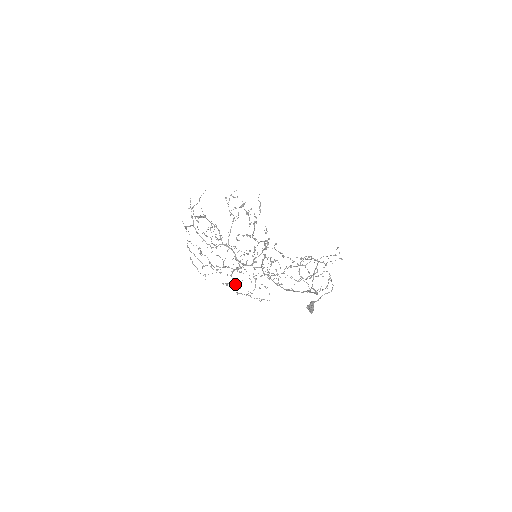
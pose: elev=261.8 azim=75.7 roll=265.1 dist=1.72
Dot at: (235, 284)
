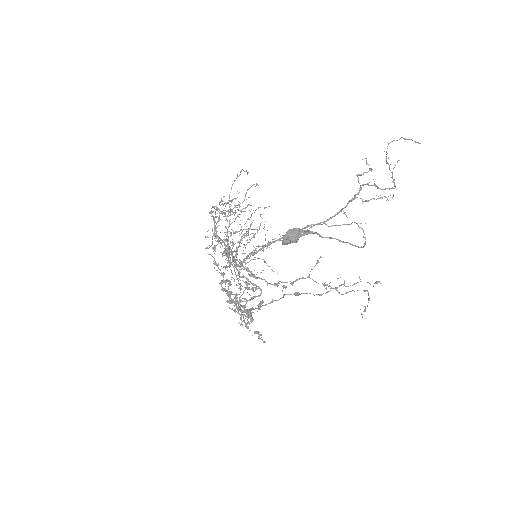
Dot at: (230, 208)
